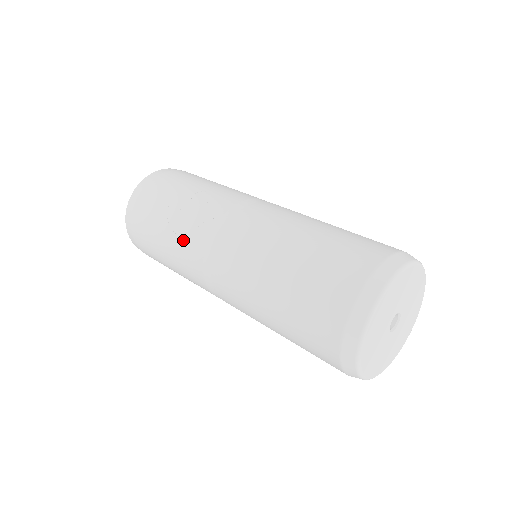
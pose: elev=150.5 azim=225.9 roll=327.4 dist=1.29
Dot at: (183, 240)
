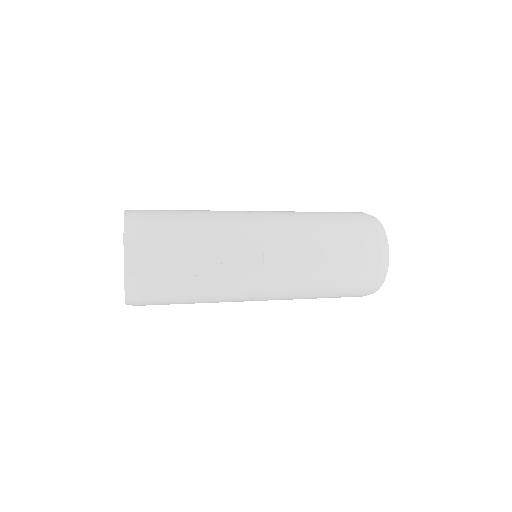
Dot at: (224, 284)
